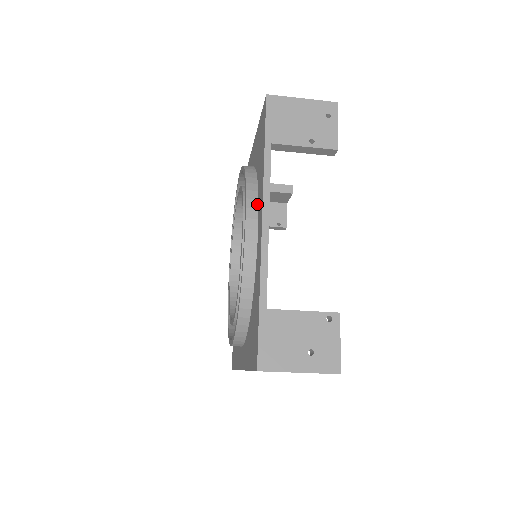
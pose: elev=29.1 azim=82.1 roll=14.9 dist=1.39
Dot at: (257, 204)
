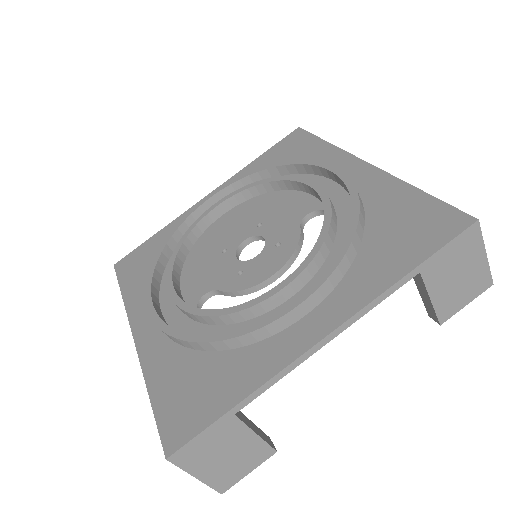
Dot at: occluded
